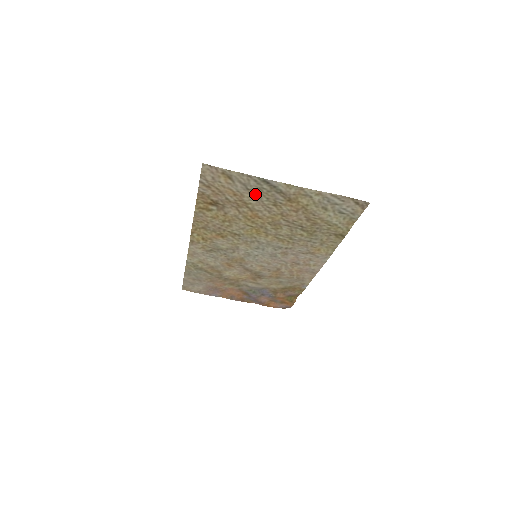
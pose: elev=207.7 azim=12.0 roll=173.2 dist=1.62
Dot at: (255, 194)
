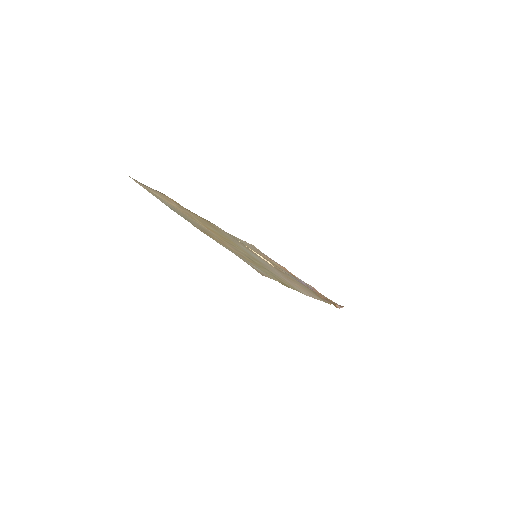
Dot at: (184, 215)
